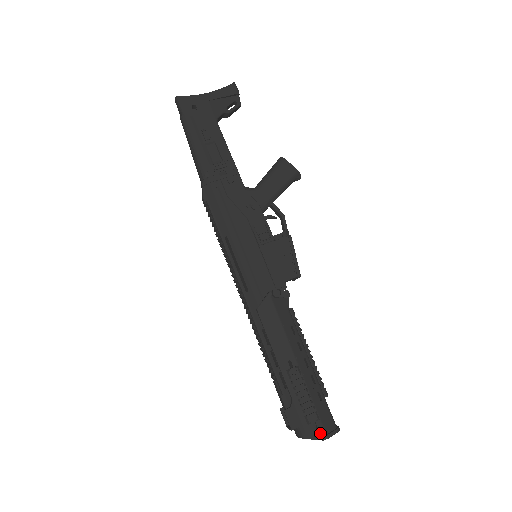
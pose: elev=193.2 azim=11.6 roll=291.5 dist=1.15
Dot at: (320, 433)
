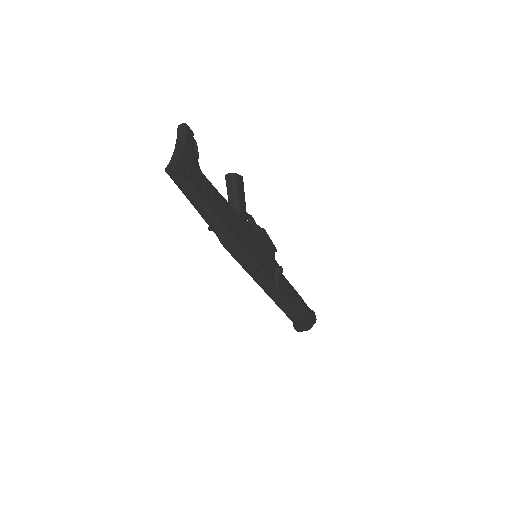
Dot at: (313, 320)
